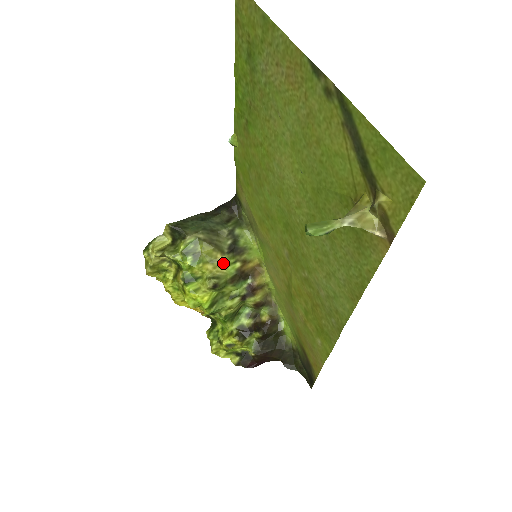
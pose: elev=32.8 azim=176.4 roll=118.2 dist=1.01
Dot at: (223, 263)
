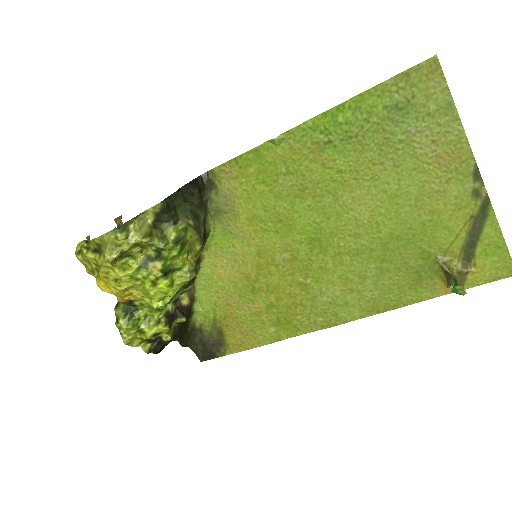
Dot at: (197, 252)
